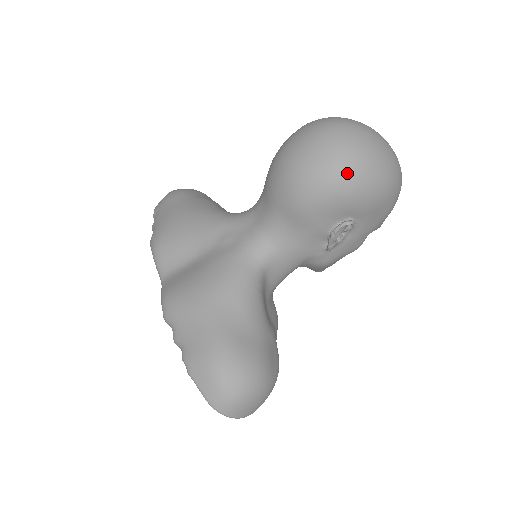
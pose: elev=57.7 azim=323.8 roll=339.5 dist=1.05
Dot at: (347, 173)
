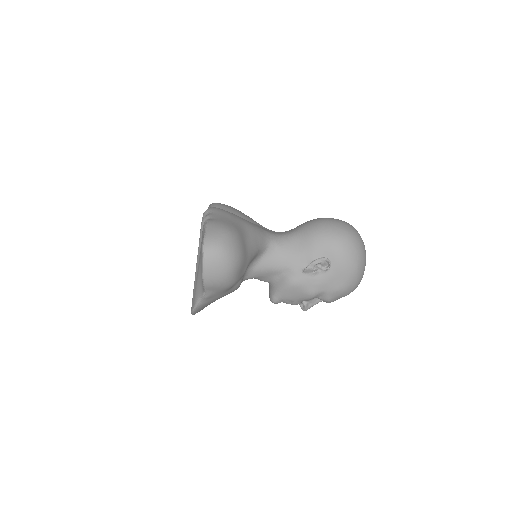
Dot at: (349, 239)
